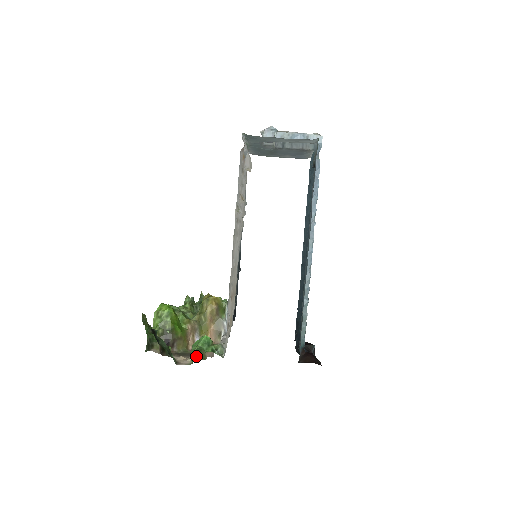
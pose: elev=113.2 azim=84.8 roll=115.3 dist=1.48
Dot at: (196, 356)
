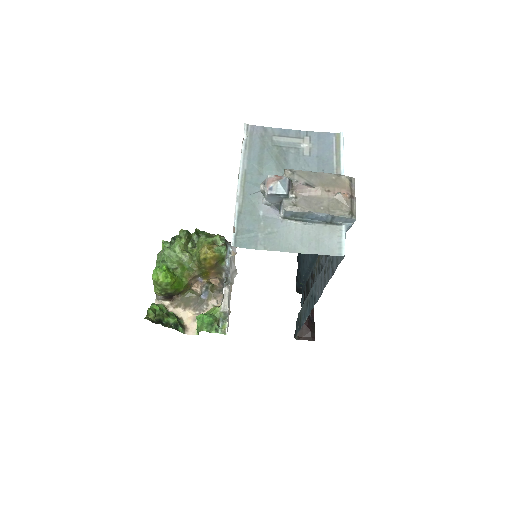
Dot at: occluded
